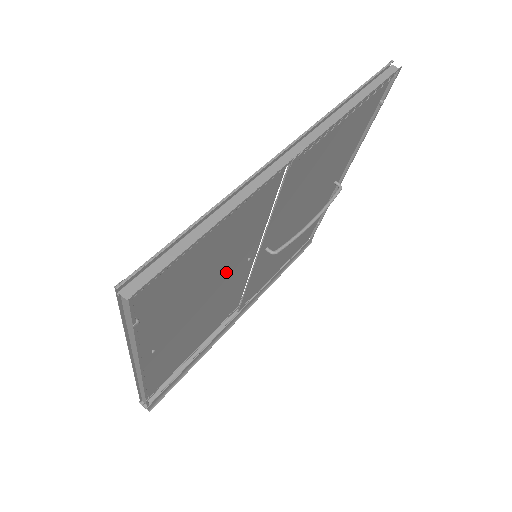
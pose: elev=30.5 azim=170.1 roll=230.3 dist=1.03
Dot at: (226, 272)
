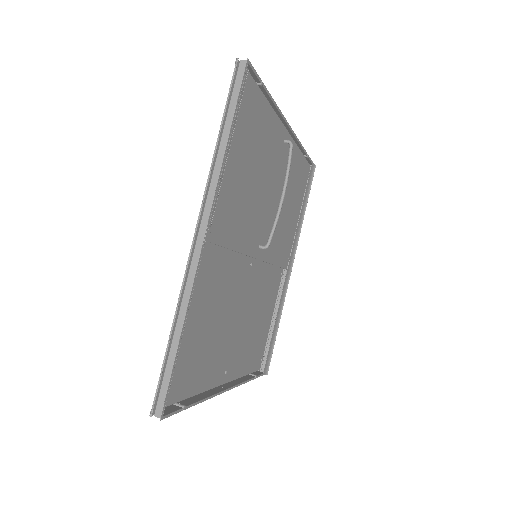
Dot at: (237, 294)
